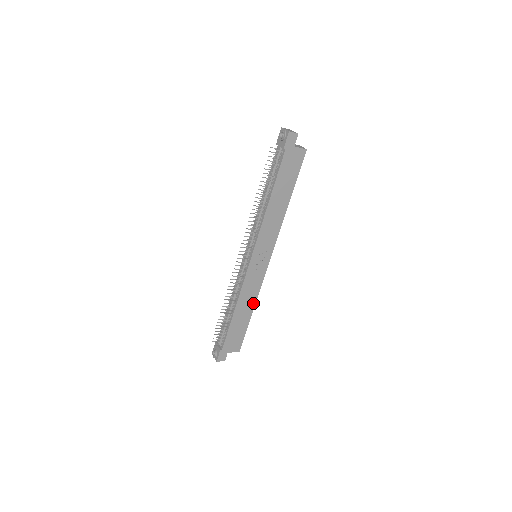
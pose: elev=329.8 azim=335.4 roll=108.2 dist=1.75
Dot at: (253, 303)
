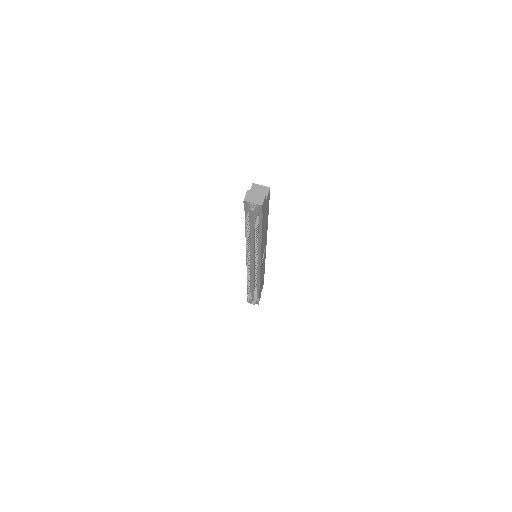
Dot at: (264, 268)
